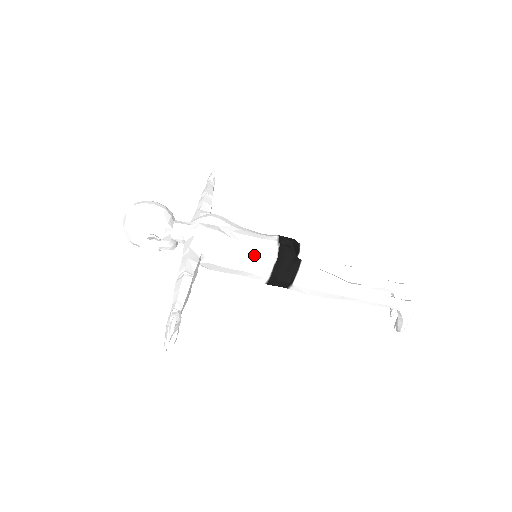
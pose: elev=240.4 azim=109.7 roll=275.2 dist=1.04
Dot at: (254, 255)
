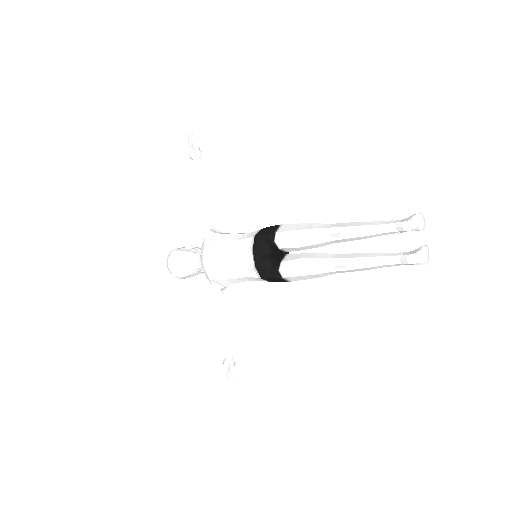
Dot at: (247, 278)
